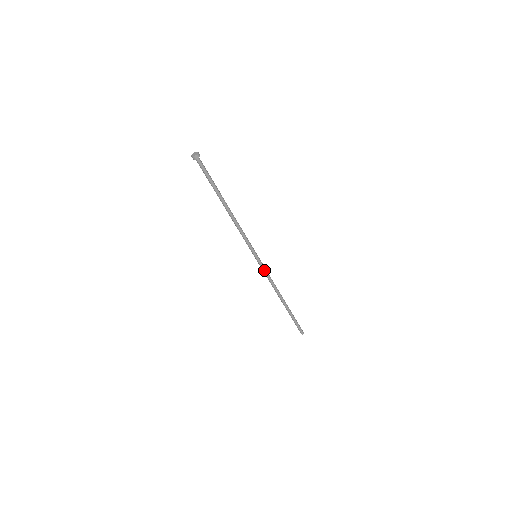
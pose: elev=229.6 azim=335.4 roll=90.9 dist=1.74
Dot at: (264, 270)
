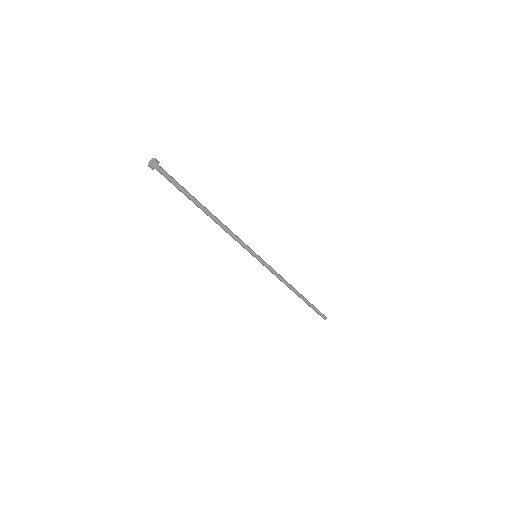
Dot at: (268, 268)
